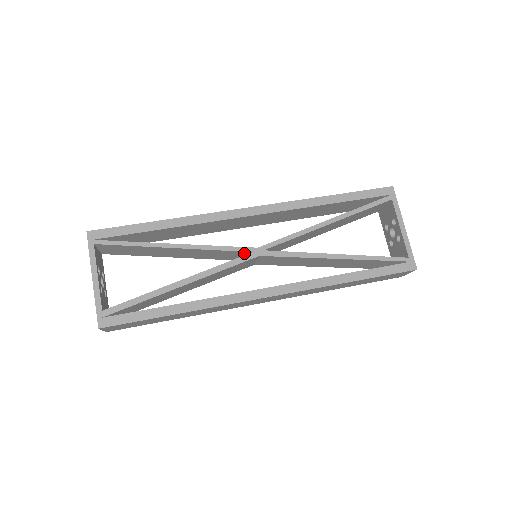
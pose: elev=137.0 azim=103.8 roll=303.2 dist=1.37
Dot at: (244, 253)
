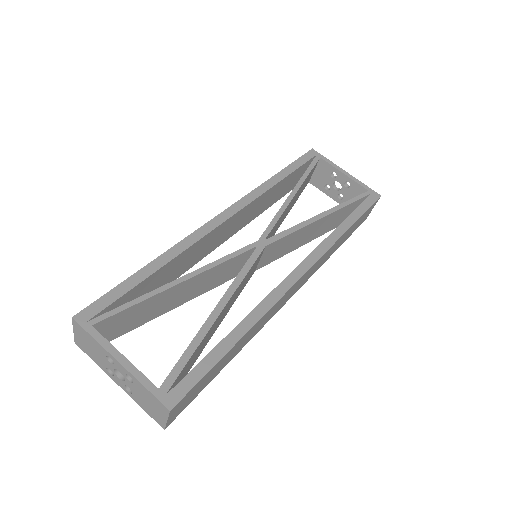
Dot at: (248, 254)
